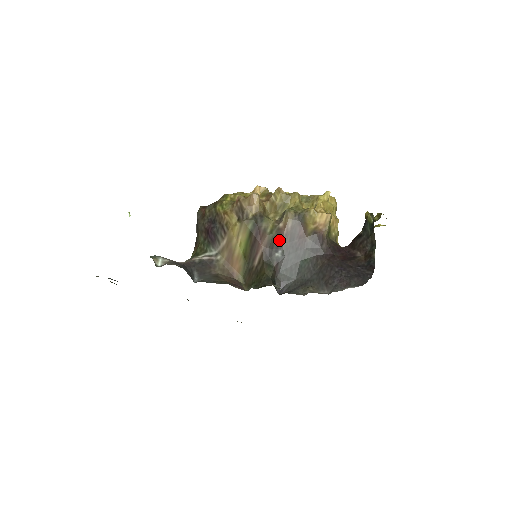
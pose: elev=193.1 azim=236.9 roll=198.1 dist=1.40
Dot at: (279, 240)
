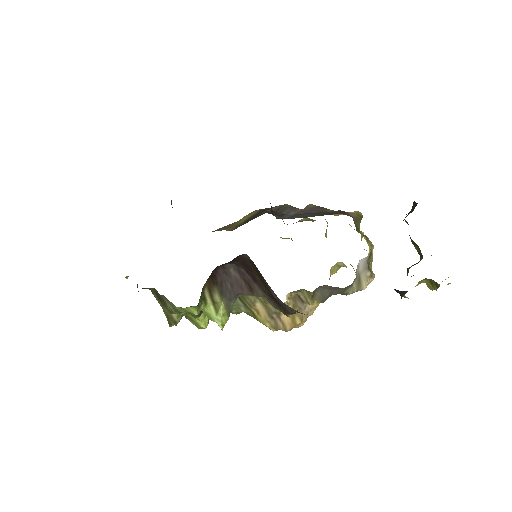
Dot at: (292, 211)
